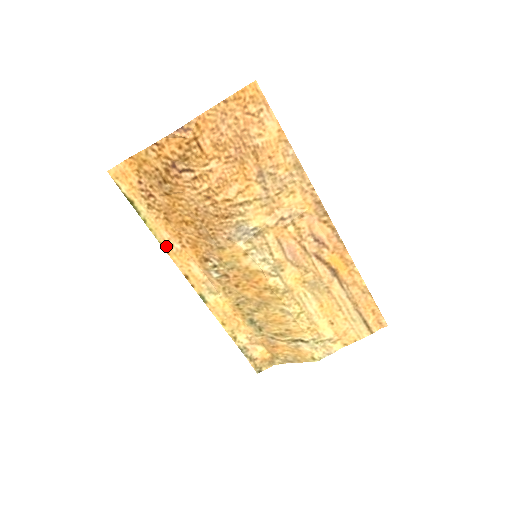
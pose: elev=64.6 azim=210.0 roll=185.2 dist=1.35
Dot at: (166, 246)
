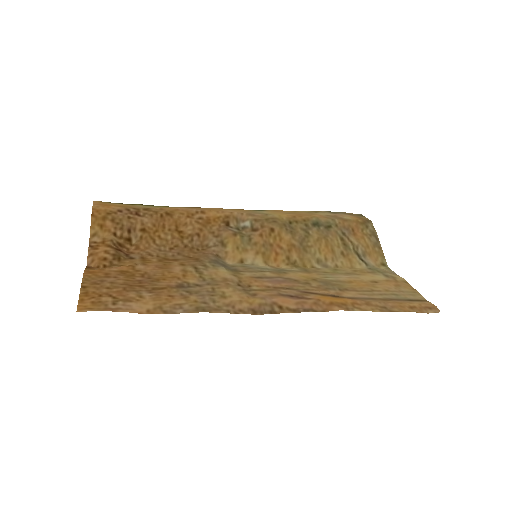
Dot at: (191, 207)
